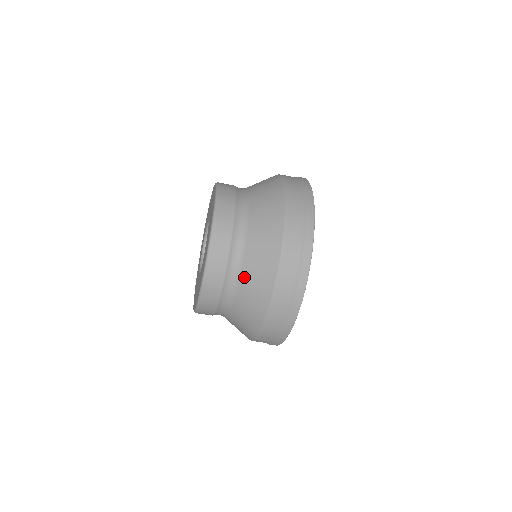
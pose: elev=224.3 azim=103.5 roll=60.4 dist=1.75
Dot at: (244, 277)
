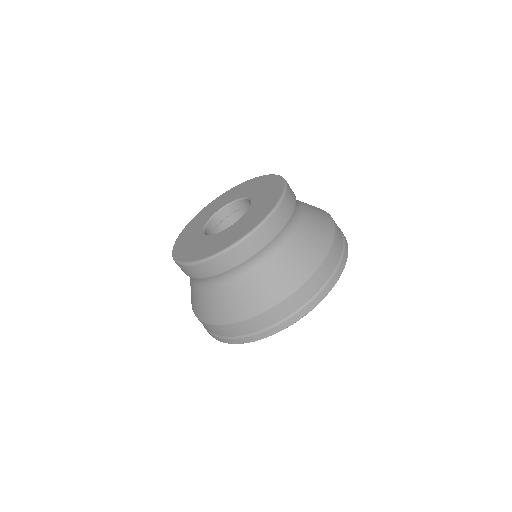
Dot at: (217, 292)
